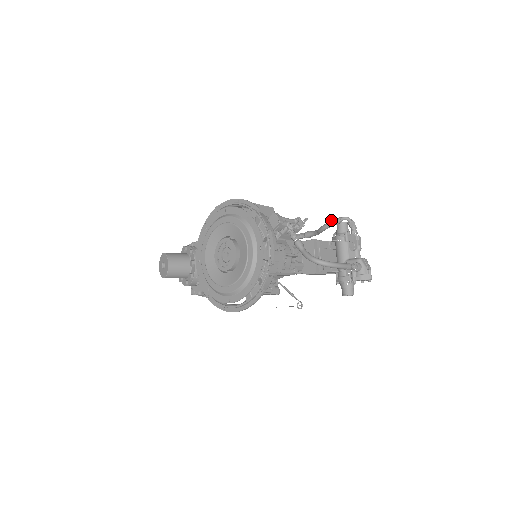
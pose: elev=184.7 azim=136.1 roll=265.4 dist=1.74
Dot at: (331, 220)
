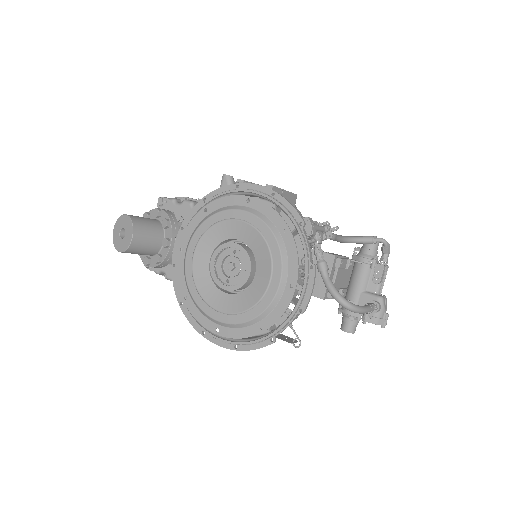
Dot at: occluded
